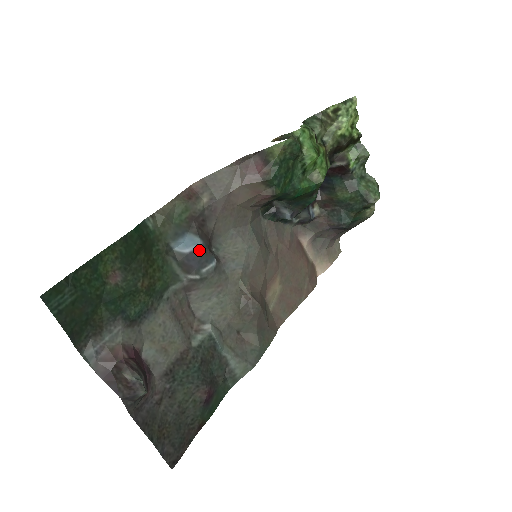
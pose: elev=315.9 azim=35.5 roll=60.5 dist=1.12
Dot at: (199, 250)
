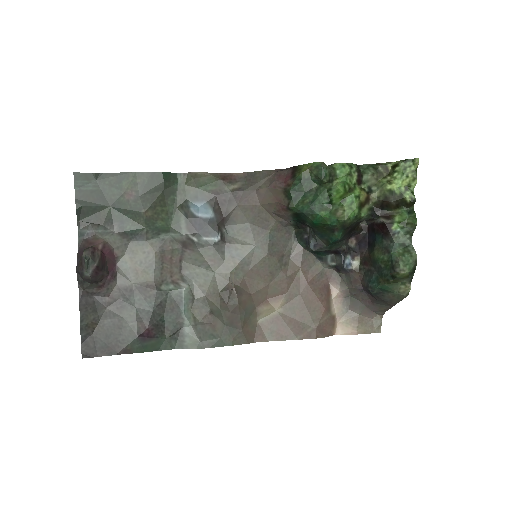
Dot at: (208, 220)
